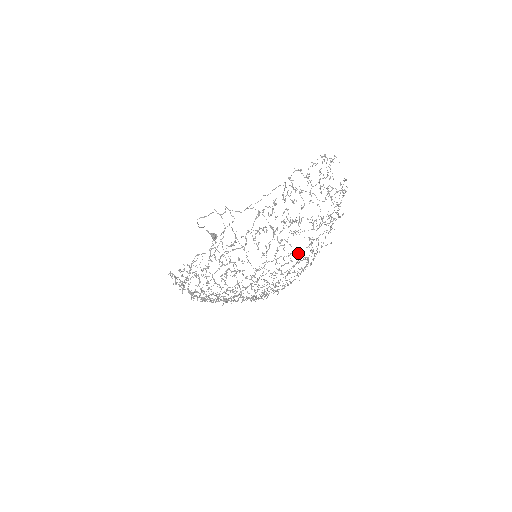
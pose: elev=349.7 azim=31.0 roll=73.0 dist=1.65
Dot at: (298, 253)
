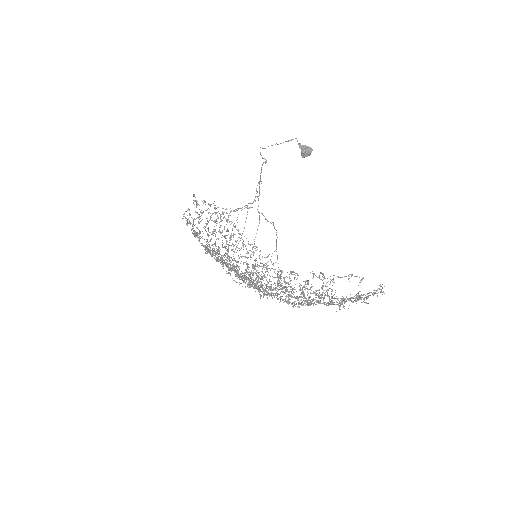
Dot at: (280, 299)
